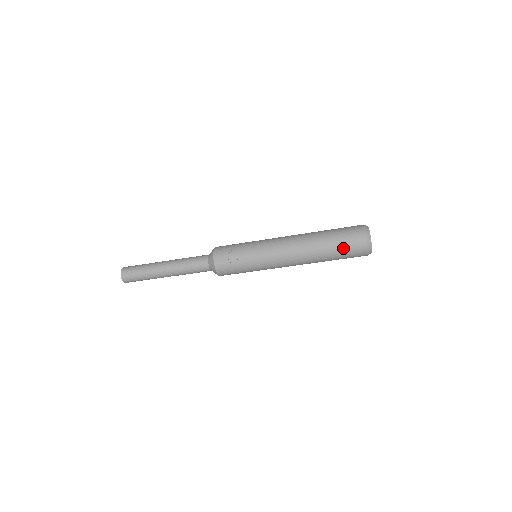
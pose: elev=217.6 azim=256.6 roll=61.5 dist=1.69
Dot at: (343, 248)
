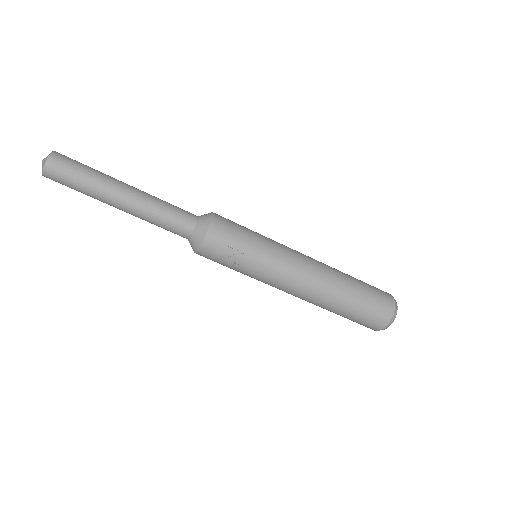
Dot at: (357, 318)
